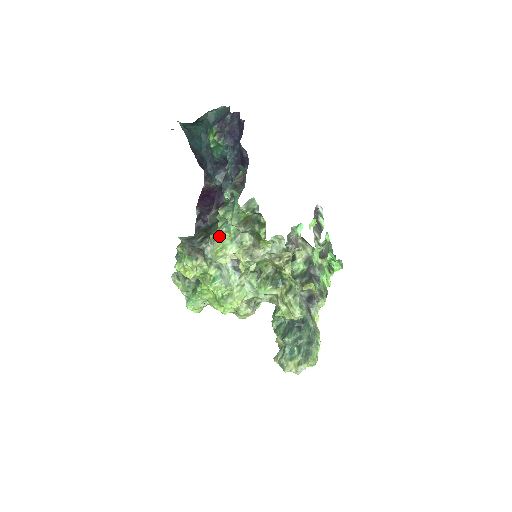
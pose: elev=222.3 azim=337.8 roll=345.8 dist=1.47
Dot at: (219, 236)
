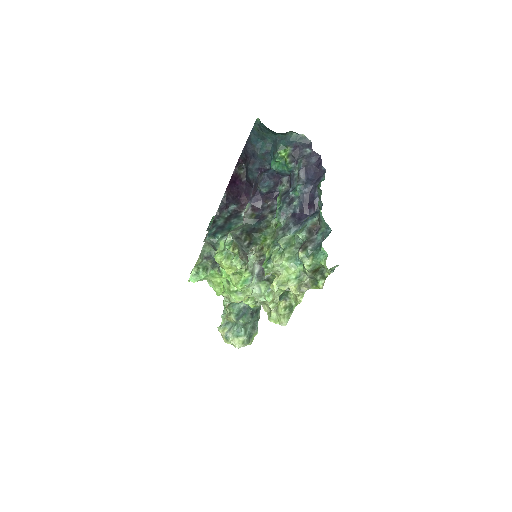
Dot at: (286, 267)
